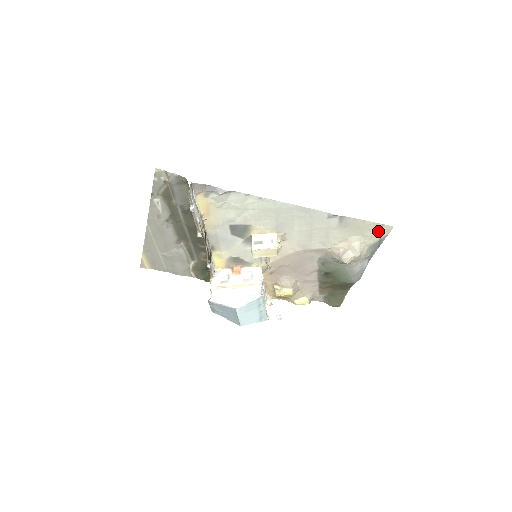
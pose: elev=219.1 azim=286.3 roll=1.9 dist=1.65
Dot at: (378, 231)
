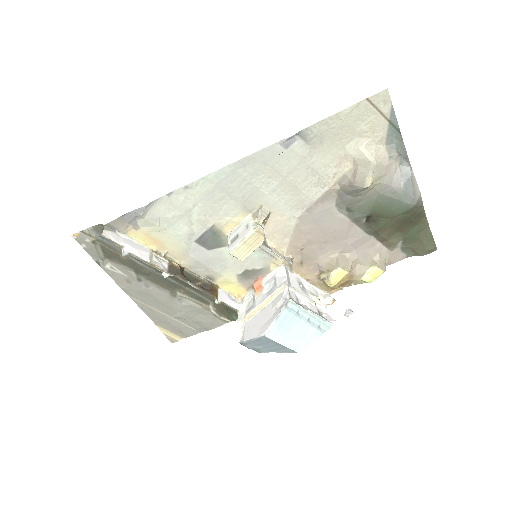
Dot at: (372, 113)
